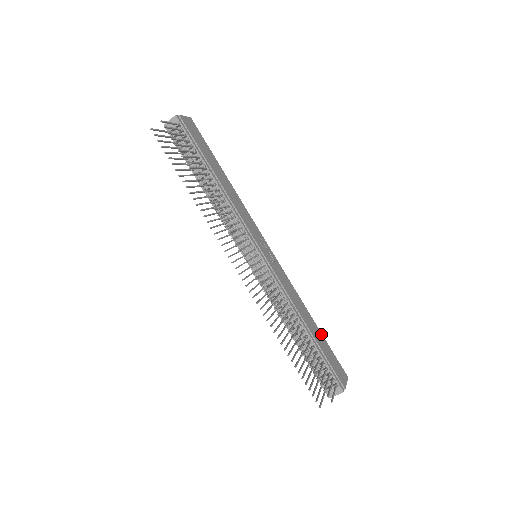
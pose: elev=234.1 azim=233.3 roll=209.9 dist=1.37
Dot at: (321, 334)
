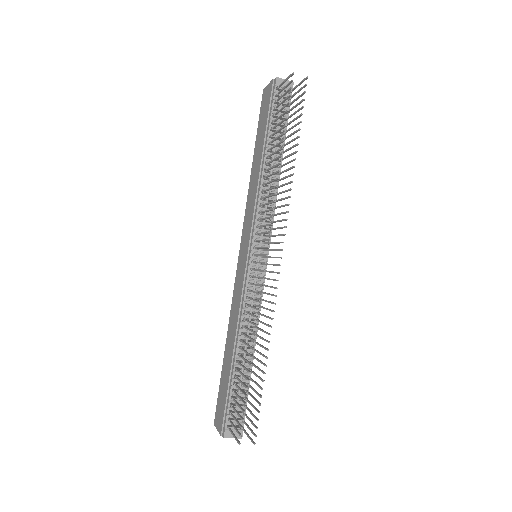
Dot at: occluded
